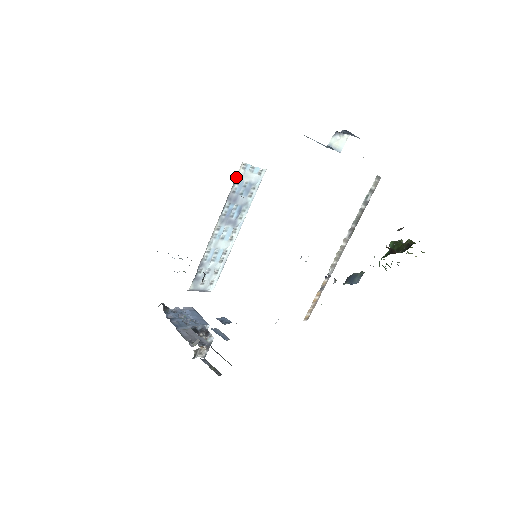
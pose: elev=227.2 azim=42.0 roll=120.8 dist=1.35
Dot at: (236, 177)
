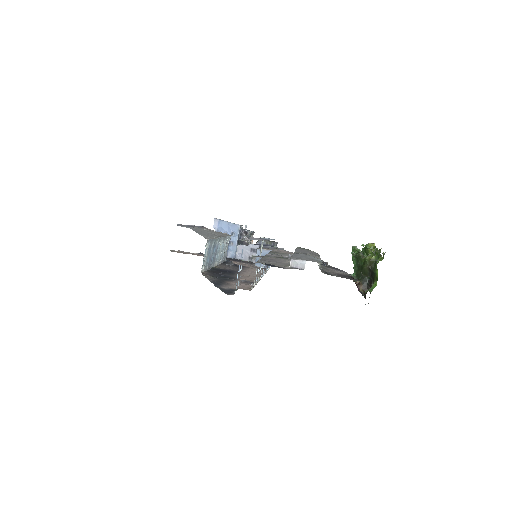
Dot at: (204, 271)
